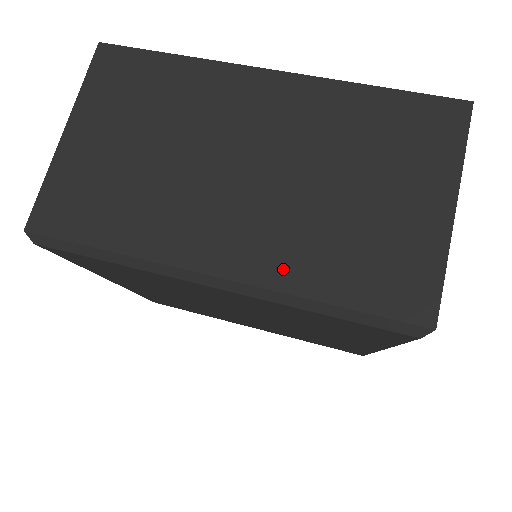
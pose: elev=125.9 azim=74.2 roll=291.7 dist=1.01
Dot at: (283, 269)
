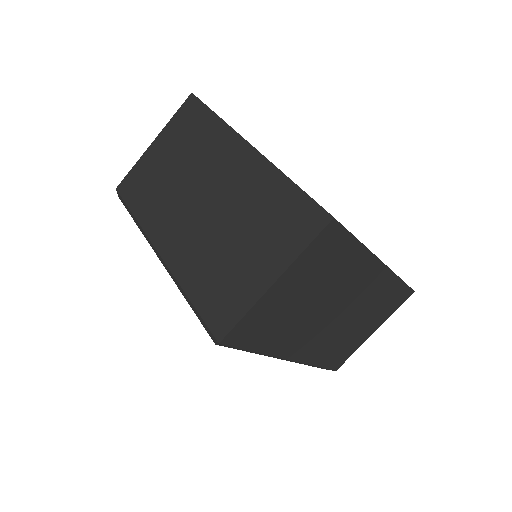
Dot at: (183, 267)
